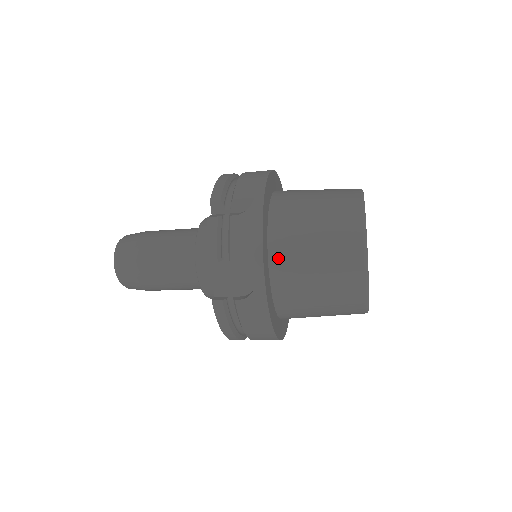
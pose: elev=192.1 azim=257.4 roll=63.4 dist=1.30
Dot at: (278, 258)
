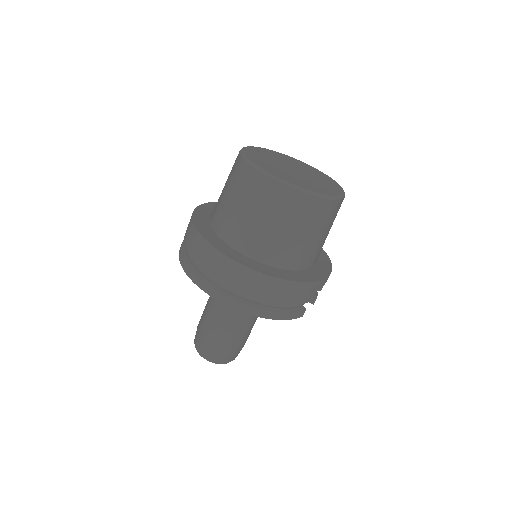
Dot at: occluded
